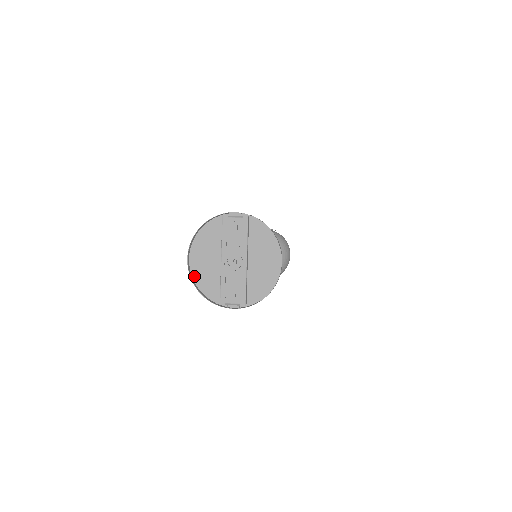
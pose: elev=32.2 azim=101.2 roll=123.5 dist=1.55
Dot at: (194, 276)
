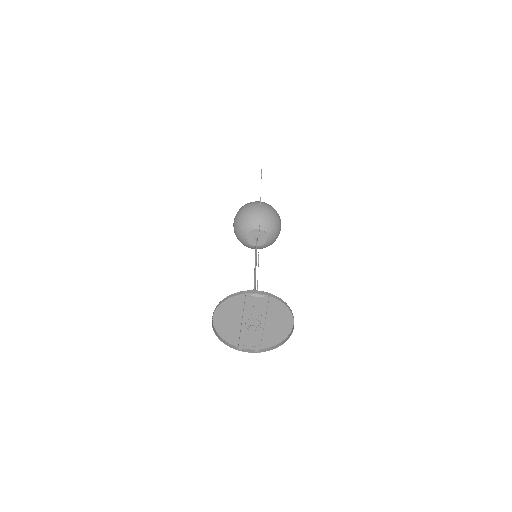
Dot at: (216, 328)
